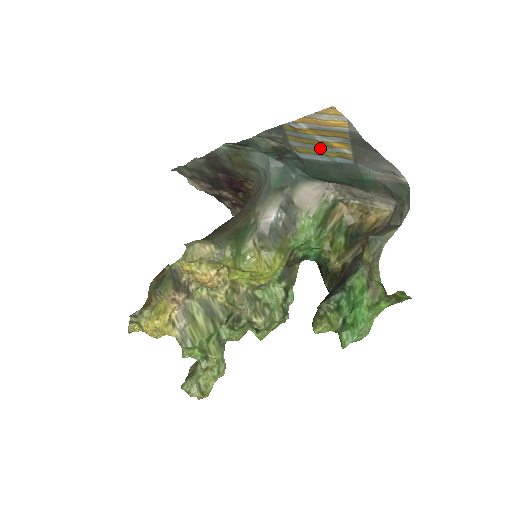
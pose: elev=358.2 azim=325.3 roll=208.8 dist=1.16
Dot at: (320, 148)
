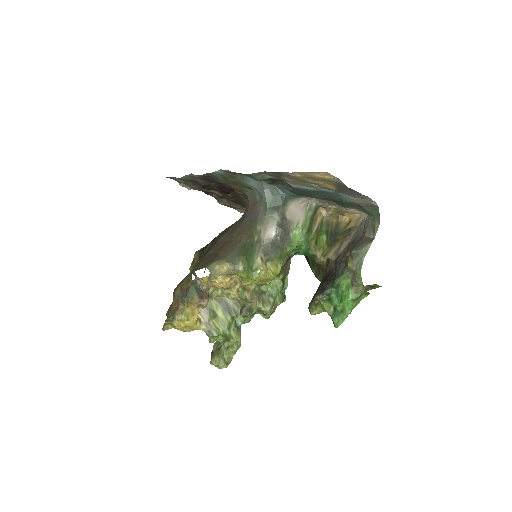
Dot at: (309, 183)
